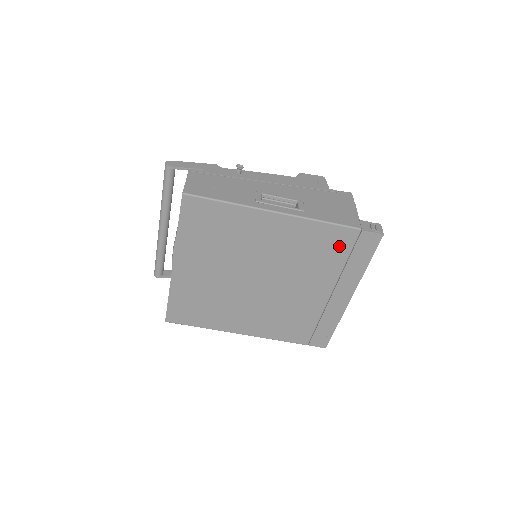
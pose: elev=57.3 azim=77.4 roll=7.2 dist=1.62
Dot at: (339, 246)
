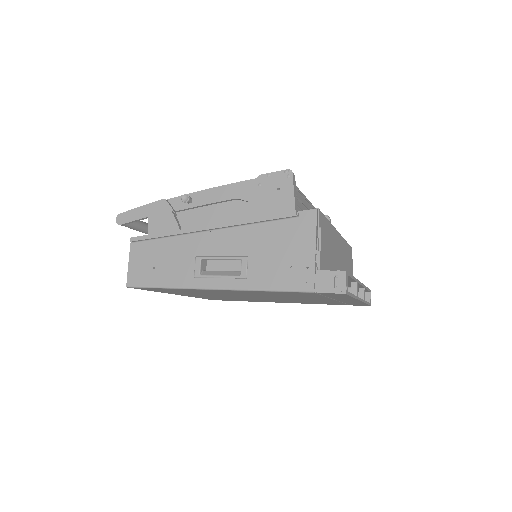
Dot at: (305, 294)
